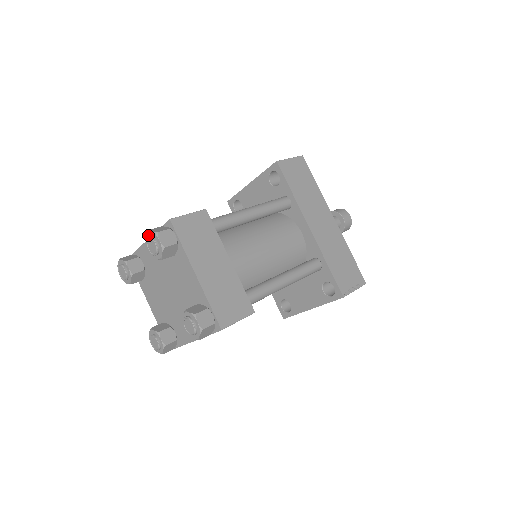
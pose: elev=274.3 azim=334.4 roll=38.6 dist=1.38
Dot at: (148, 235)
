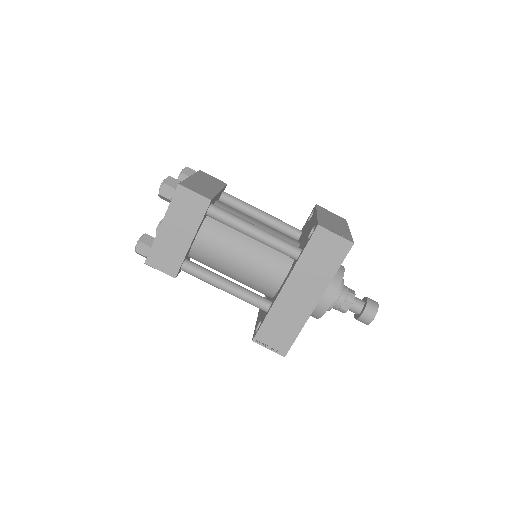
Dot at: (167, 178)
